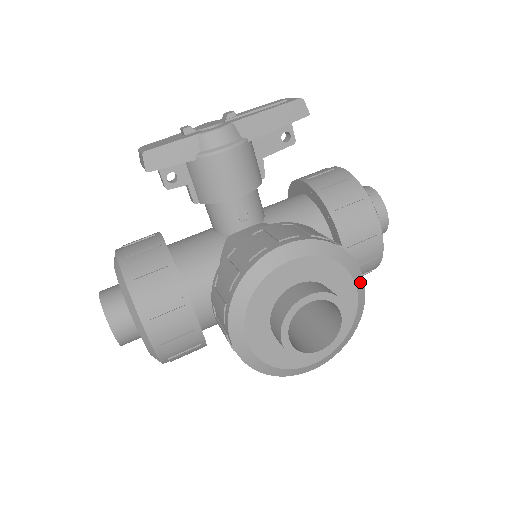
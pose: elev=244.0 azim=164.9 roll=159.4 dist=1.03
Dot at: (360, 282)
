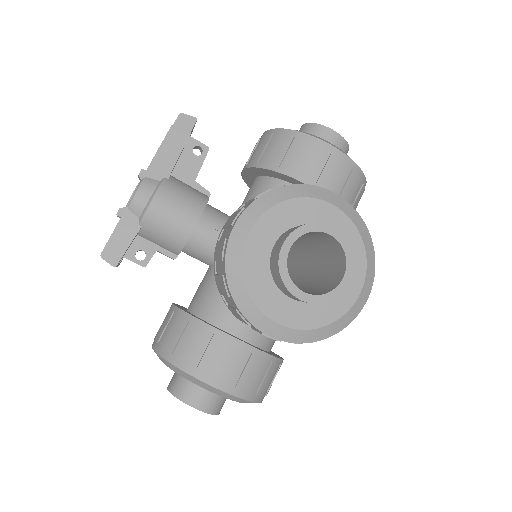
Dot at: (332, 197)
